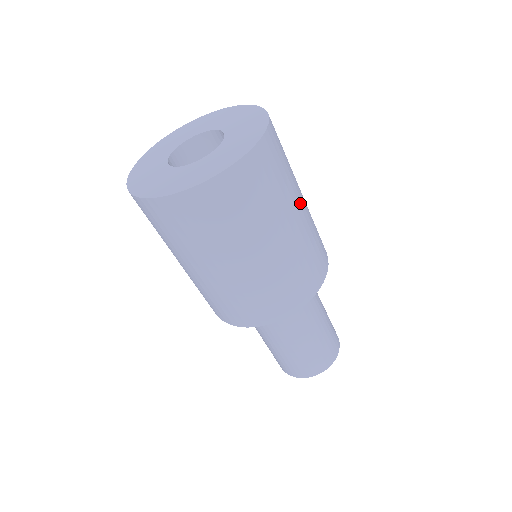
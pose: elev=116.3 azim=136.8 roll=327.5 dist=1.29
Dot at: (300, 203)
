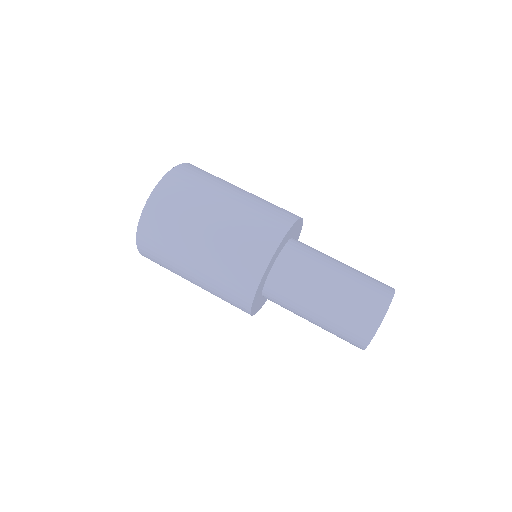
Dot at: occluded
